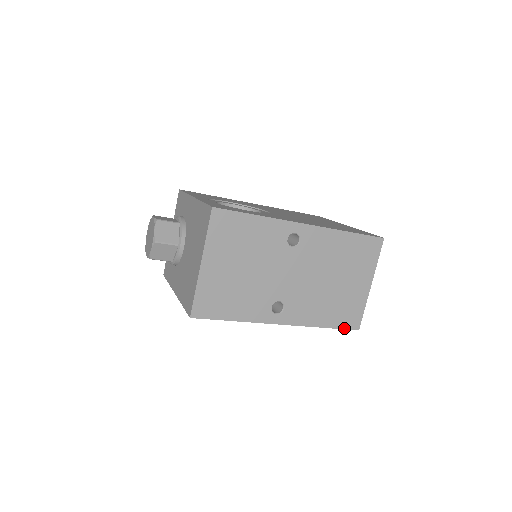
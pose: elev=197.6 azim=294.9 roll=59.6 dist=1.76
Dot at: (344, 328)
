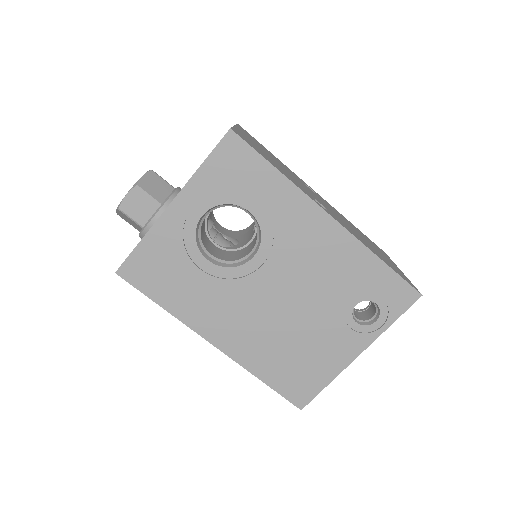
Dot at: (404, 279)
